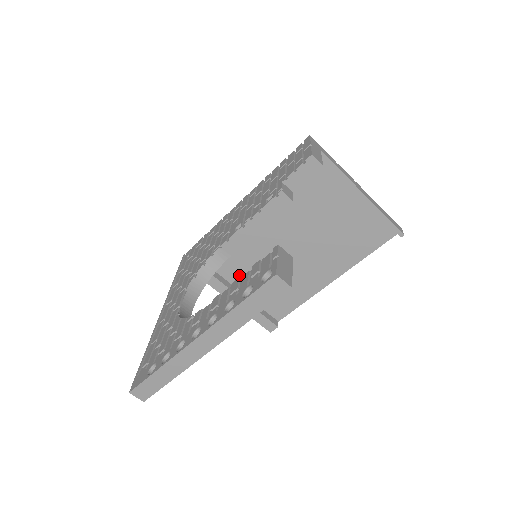
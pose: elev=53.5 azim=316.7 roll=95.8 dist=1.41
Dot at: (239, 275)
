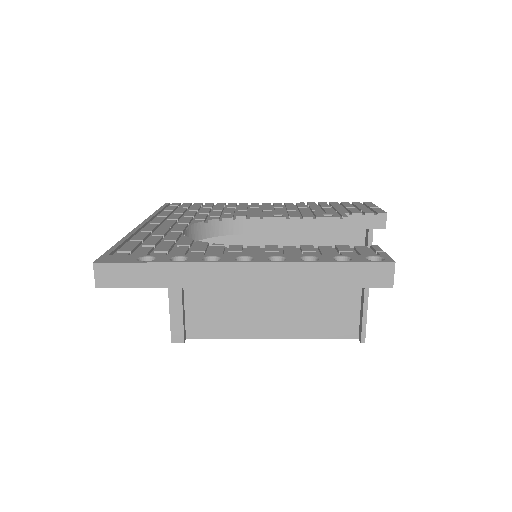
Dot at: occluded
